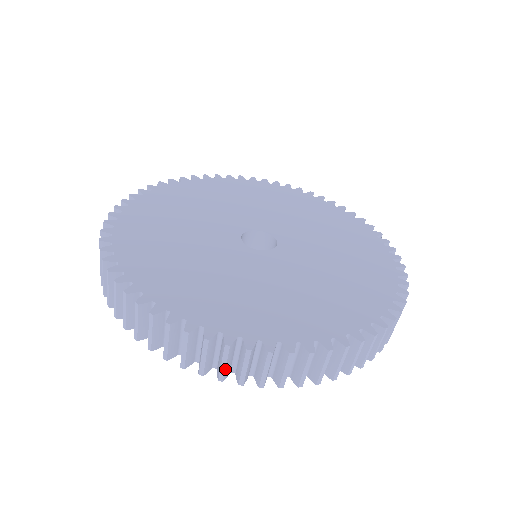
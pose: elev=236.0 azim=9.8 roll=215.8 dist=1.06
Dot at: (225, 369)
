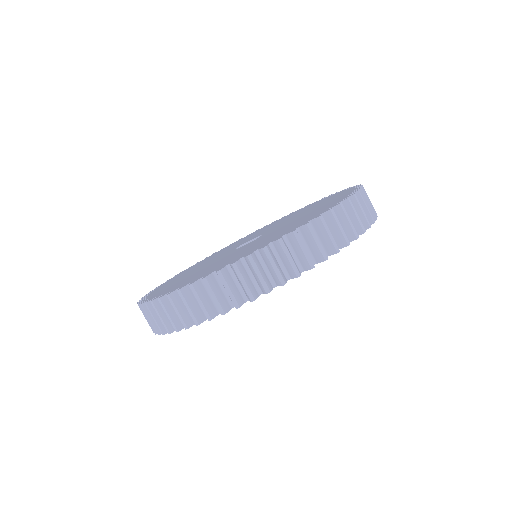
Dot at: occluded
